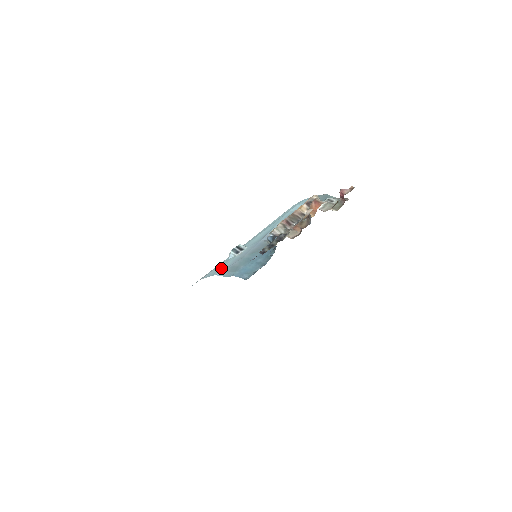
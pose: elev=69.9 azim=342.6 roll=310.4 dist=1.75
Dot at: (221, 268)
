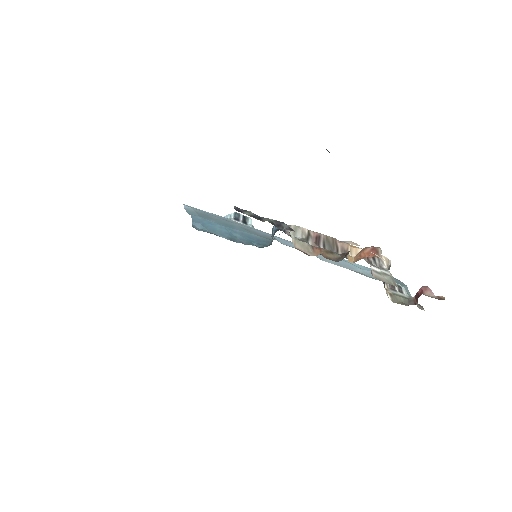
Dot at: occluded
